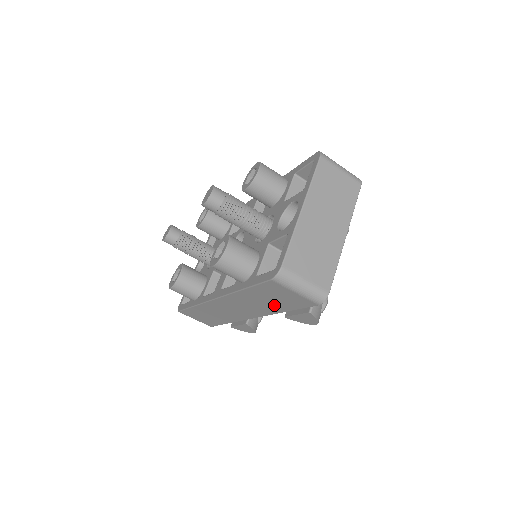
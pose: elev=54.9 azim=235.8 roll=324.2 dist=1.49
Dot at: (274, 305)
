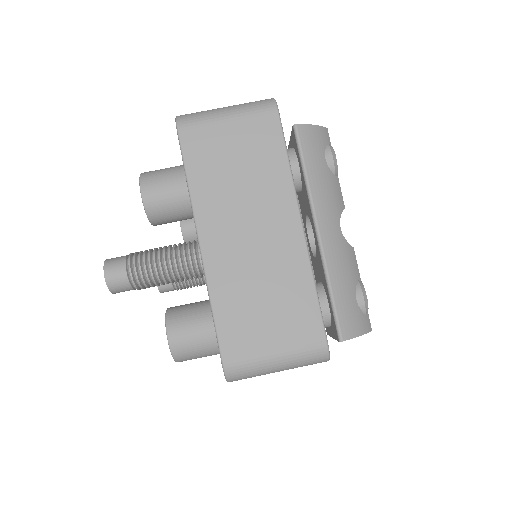
Dot at: occluded
